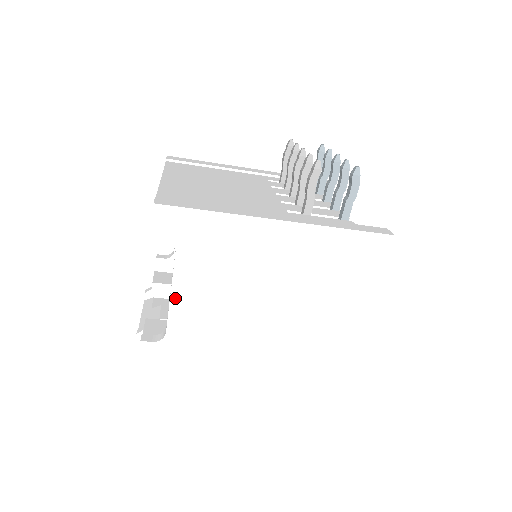
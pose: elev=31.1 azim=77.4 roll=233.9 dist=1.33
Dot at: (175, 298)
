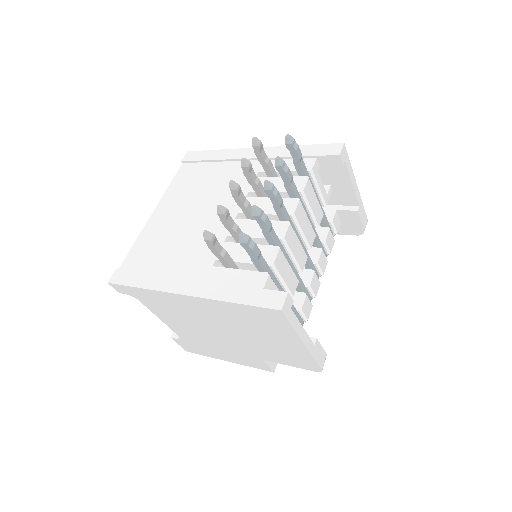
Dot at: (167, 323)
